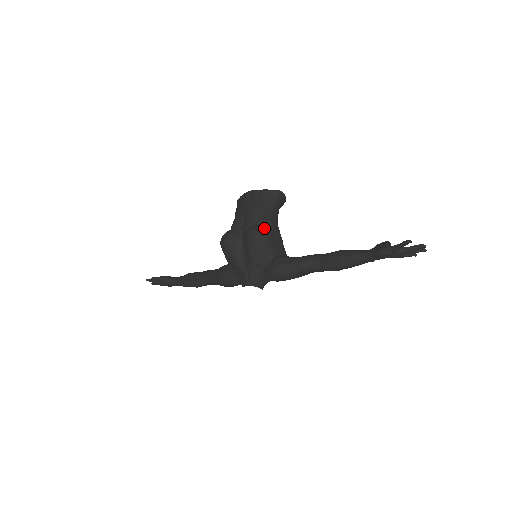
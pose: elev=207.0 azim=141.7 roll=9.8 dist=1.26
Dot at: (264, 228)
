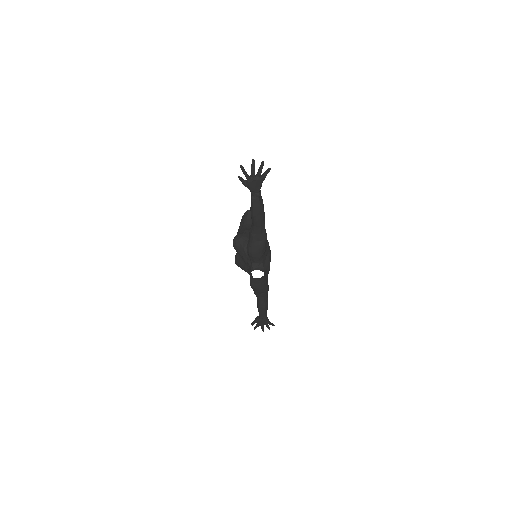
Dot at: (237, 235)
